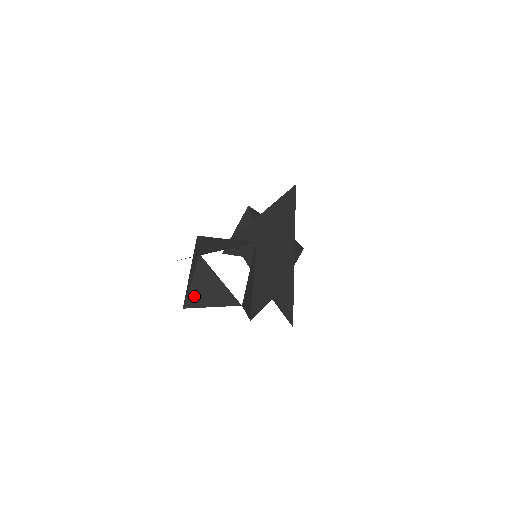
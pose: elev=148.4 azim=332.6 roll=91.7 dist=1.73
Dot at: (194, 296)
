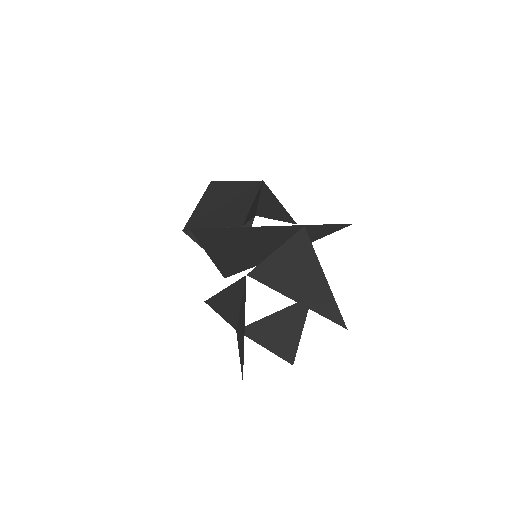
Dot at: (283, 349)
